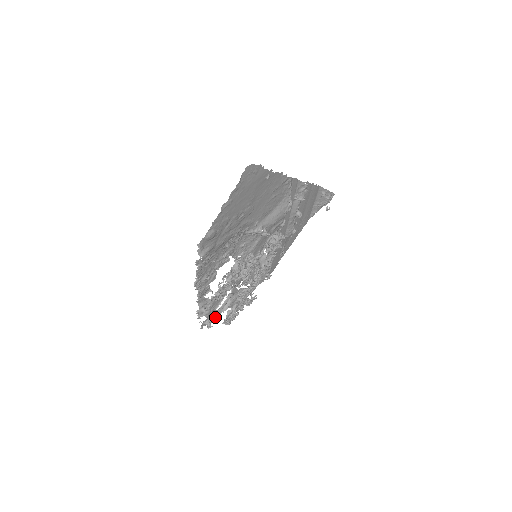
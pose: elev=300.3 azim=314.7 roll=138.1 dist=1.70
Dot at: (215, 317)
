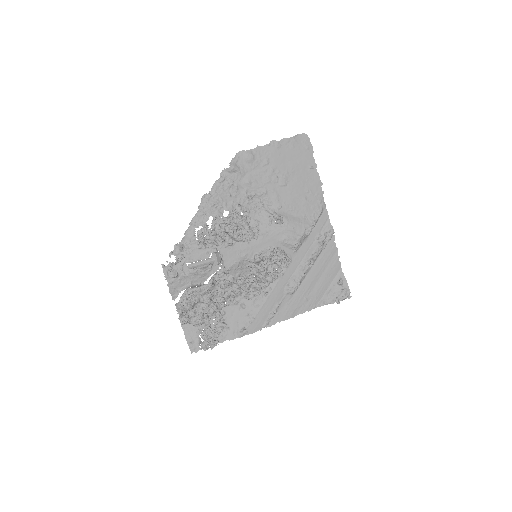
Dot at: (175, 294)
